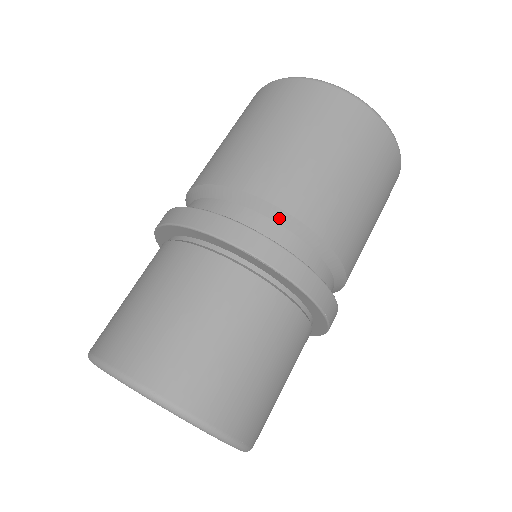
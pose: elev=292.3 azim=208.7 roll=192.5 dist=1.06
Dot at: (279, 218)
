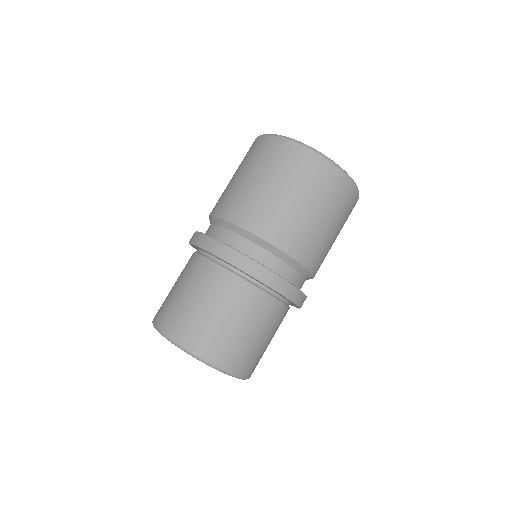
Dot at: (300, 270)
